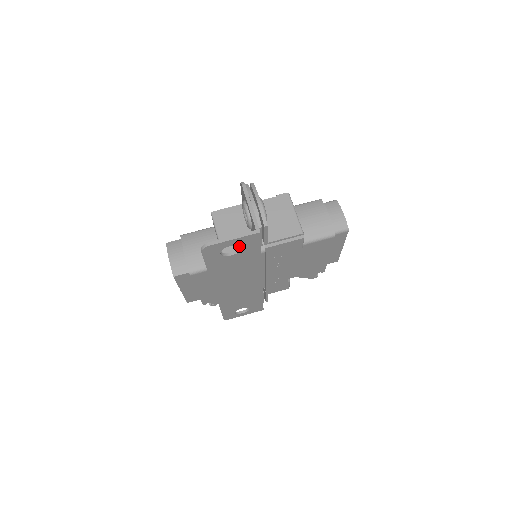
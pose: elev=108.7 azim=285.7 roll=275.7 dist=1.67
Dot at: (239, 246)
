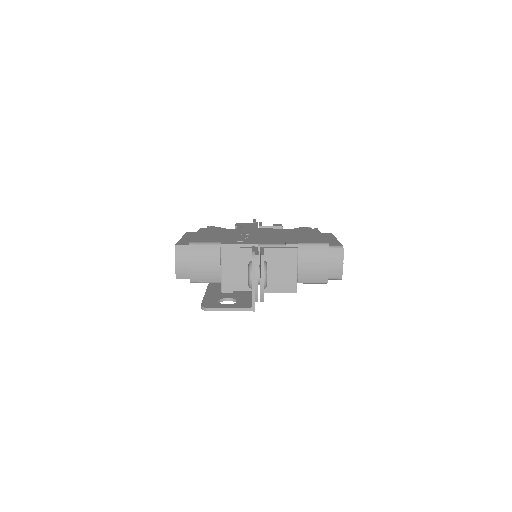
Dot at: (237, 287)
